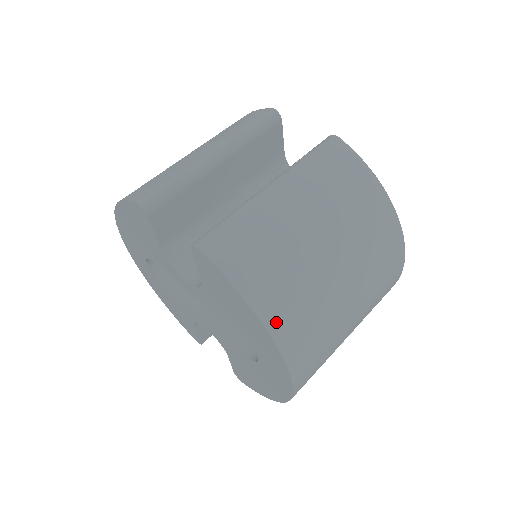
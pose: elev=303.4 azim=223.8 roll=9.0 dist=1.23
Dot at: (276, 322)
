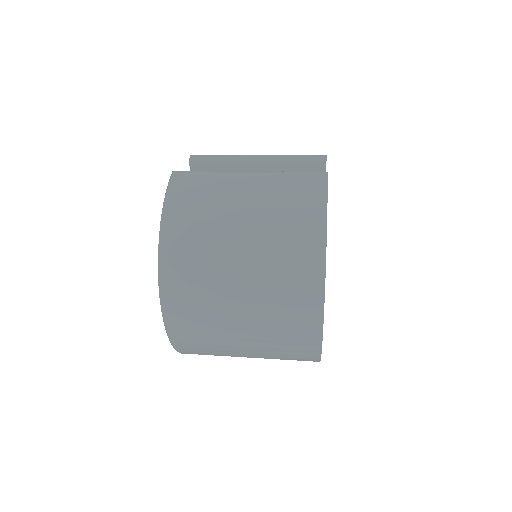
Dot at: (169, 236)
